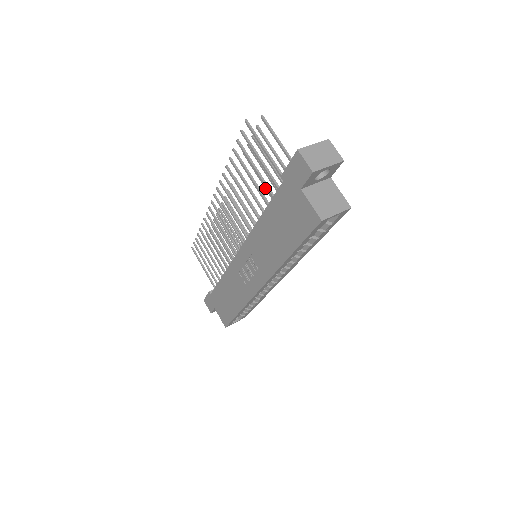
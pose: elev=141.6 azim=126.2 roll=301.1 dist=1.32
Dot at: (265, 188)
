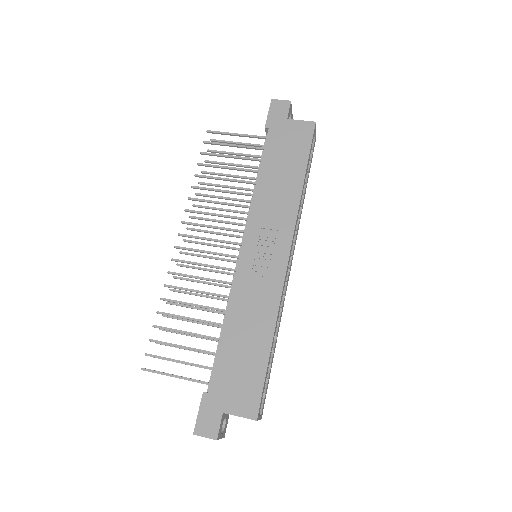
Dot at: (236, 188)
